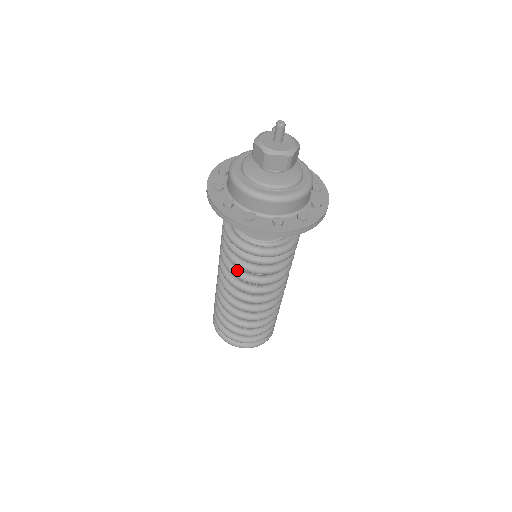
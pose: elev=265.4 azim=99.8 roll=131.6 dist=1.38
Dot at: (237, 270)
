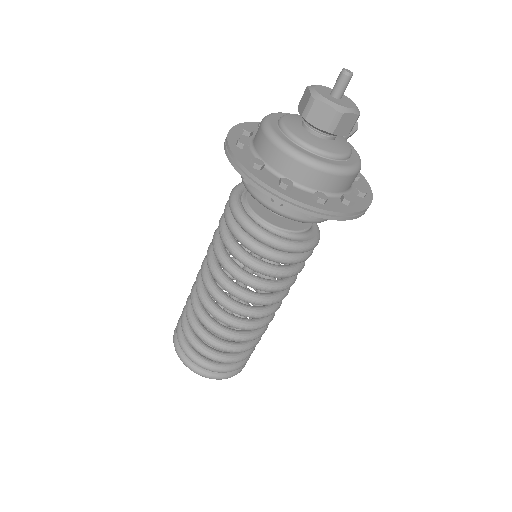
Dot at: (222, 249)
